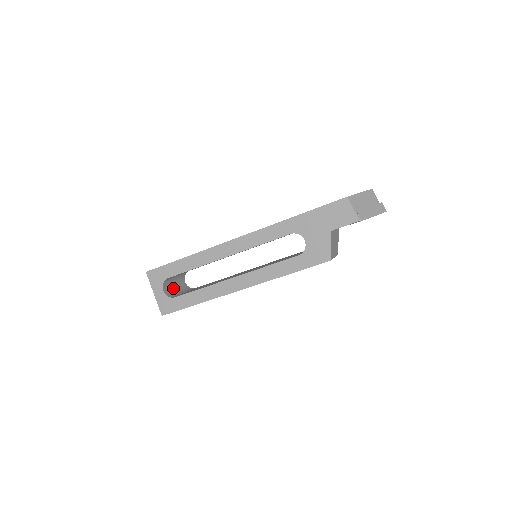
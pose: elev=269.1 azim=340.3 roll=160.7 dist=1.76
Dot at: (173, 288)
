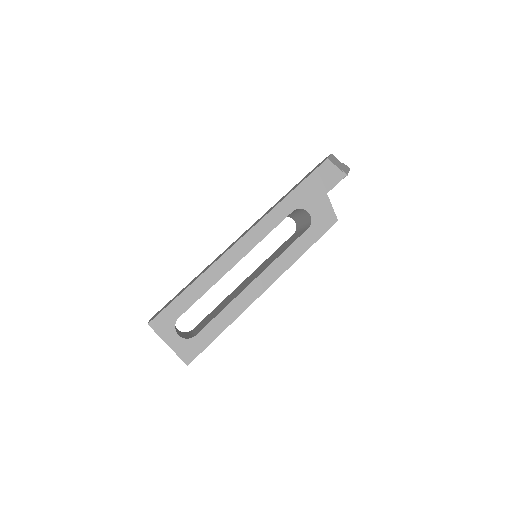
Dot at: (179, 333)
